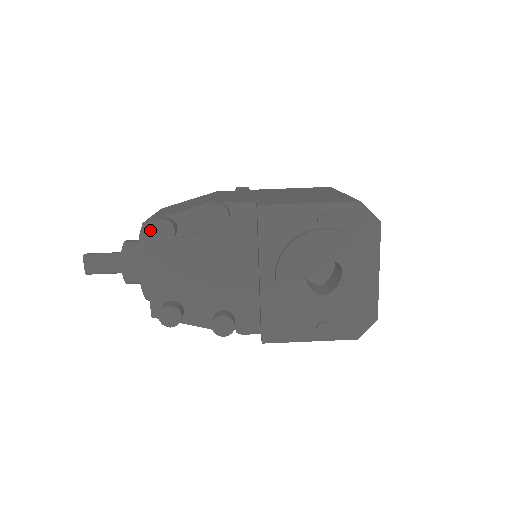
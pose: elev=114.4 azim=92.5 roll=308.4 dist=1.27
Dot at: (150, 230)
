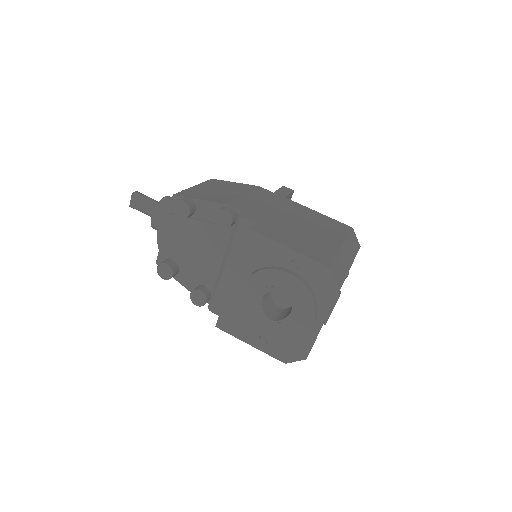
Dot at: (173, 204)
